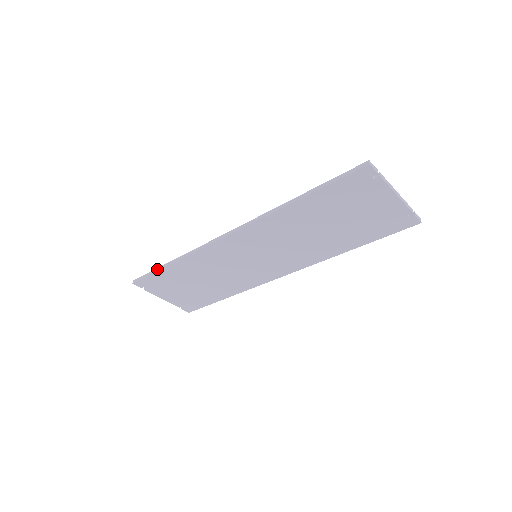
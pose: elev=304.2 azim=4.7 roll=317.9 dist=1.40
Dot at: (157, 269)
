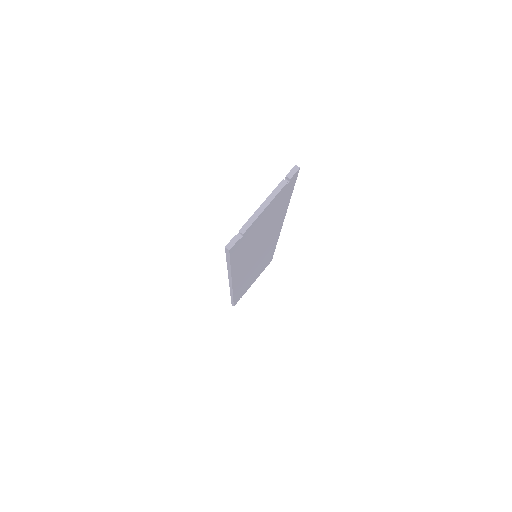
Dot at: (232, 301)
